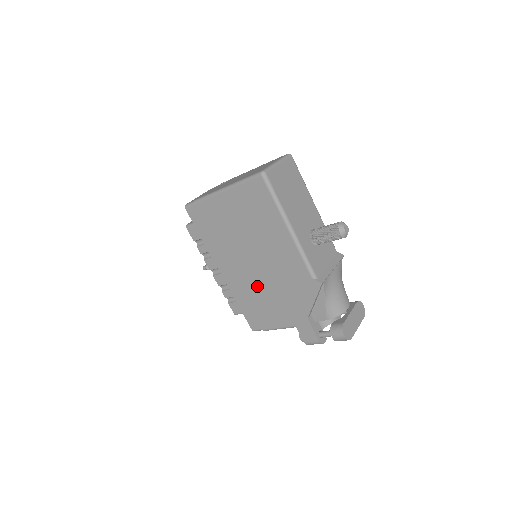
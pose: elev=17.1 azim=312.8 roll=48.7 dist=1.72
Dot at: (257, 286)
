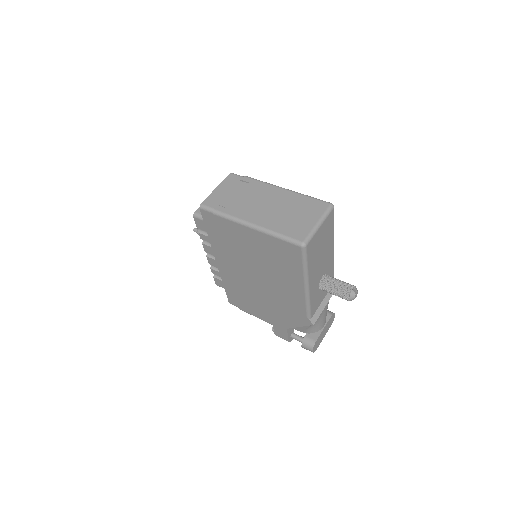
Dot at: (250, 290)
